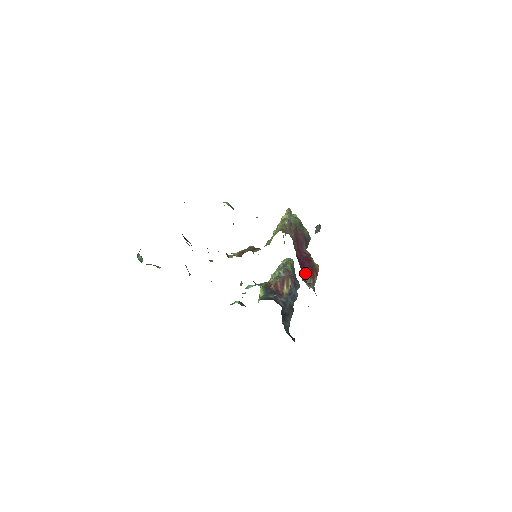
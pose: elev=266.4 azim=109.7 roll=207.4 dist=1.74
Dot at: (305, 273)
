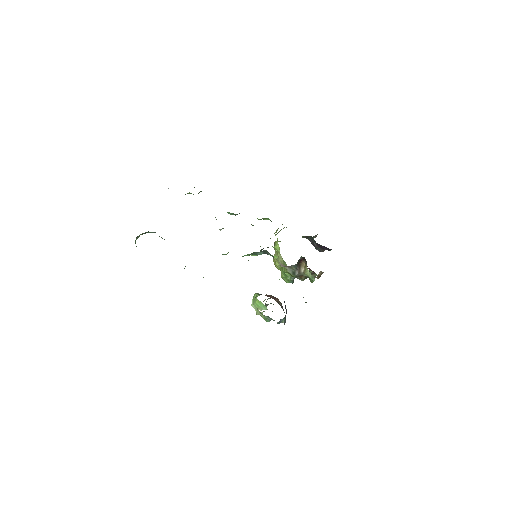
Dot at: occluded
